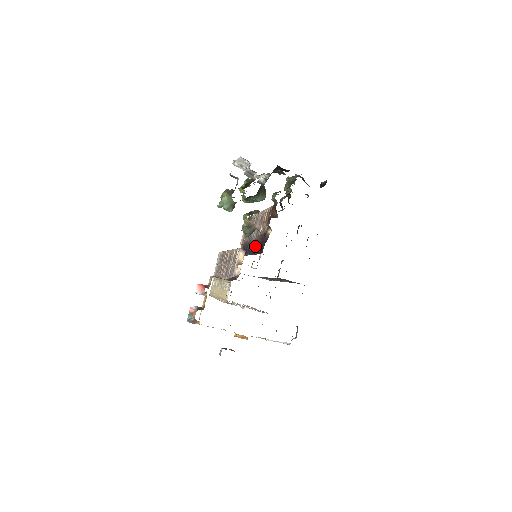
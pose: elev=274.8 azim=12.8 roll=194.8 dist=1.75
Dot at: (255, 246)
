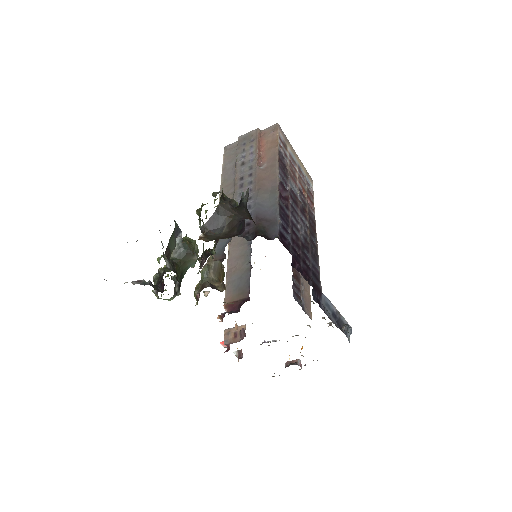
Dot at: occluded
